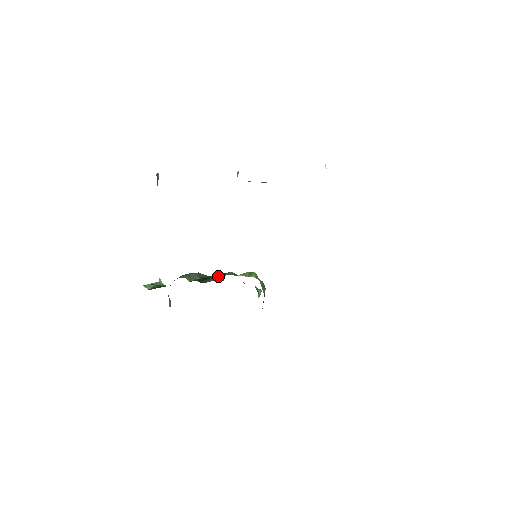
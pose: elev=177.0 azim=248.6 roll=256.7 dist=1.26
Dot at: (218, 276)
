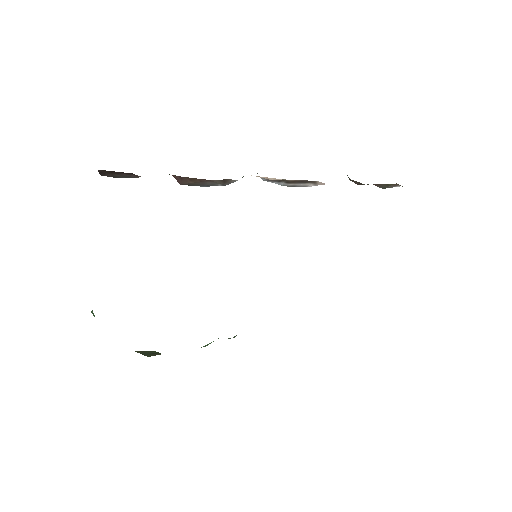
Dot at: occluded
